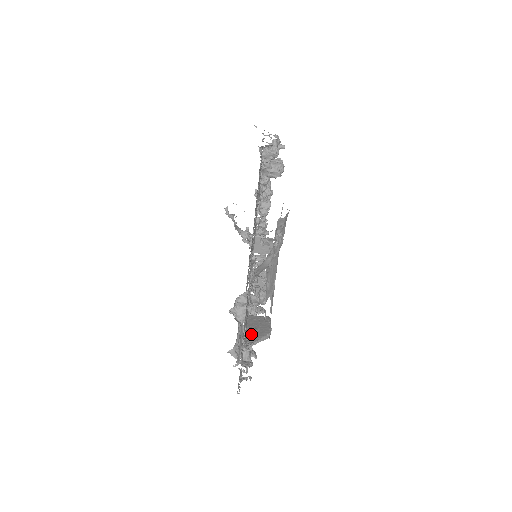
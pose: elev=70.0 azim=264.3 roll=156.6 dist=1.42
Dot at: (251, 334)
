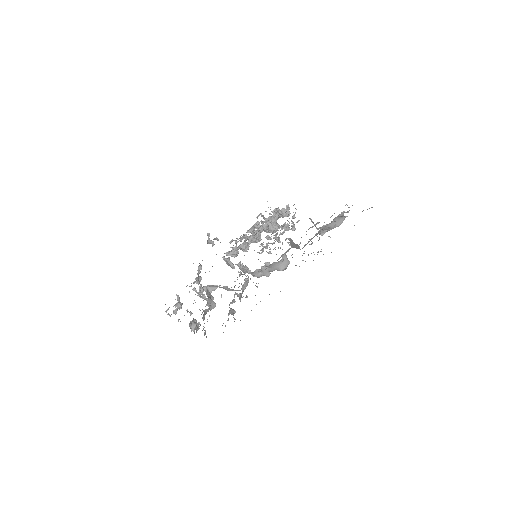
Dot at: occluded
